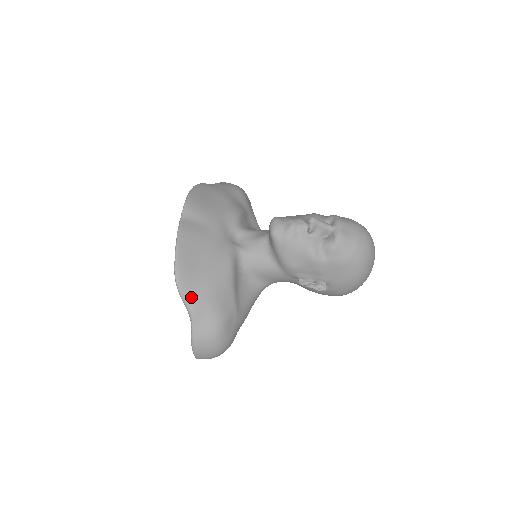
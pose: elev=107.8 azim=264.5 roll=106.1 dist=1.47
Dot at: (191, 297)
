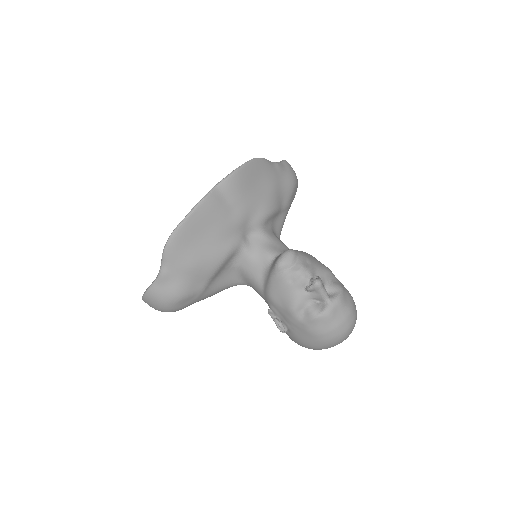
Dot at: (170, 262)
